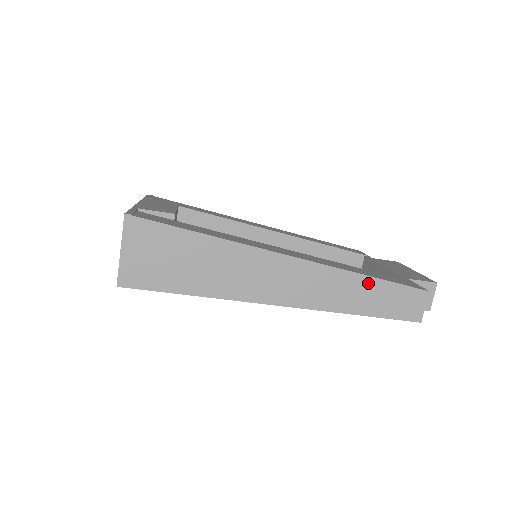
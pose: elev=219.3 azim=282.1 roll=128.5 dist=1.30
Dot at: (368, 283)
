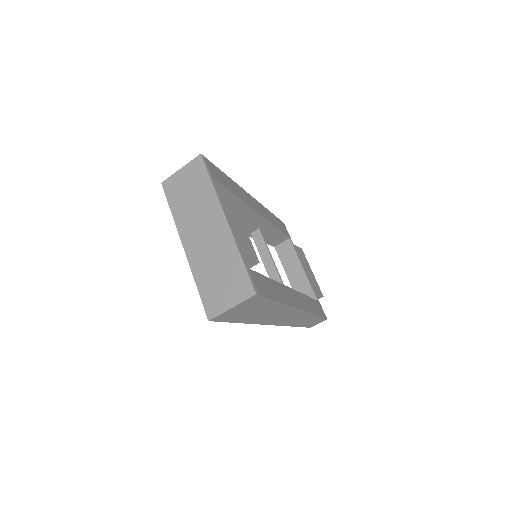
Dot at: (313, 317)
